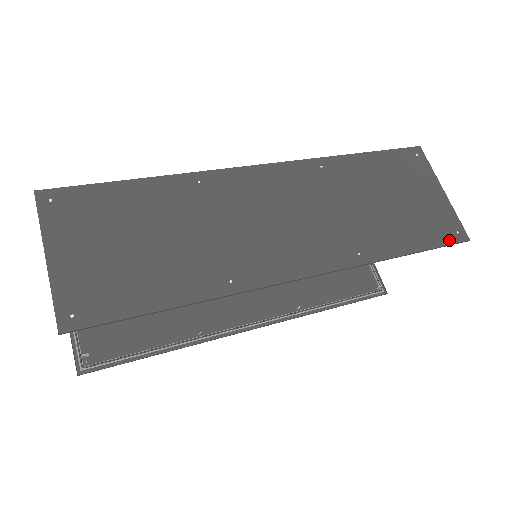
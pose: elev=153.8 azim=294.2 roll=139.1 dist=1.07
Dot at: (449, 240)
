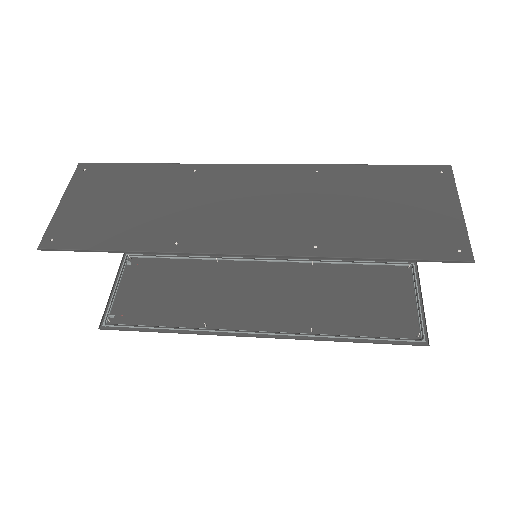
Dot at: (441, 256)
